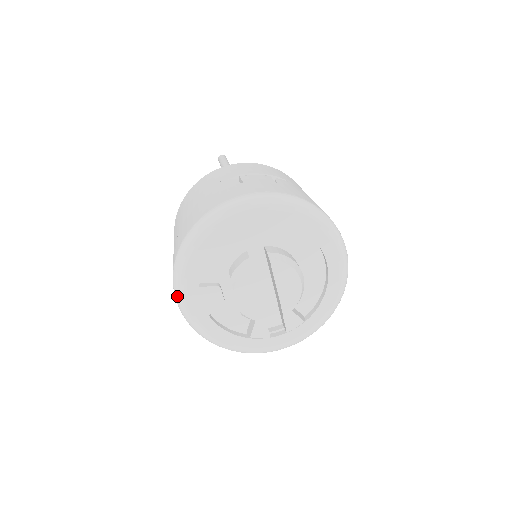
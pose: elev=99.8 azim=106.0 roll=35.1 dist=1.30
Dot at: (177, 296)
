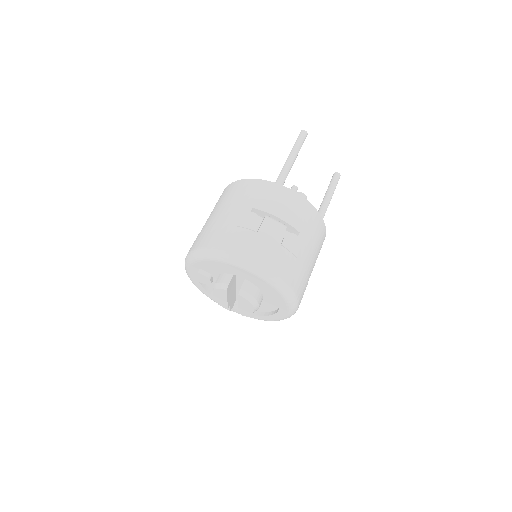
Dot at: (185, 265)
